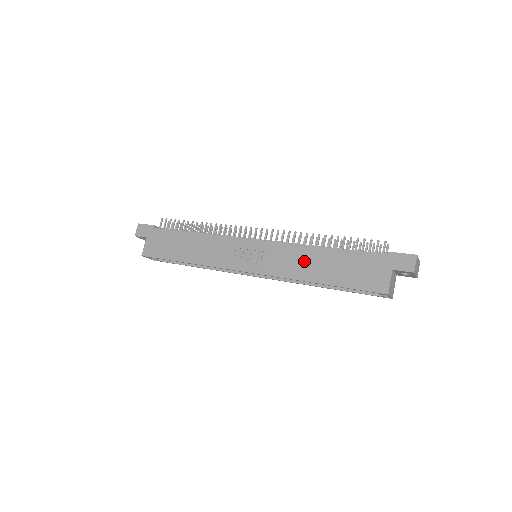
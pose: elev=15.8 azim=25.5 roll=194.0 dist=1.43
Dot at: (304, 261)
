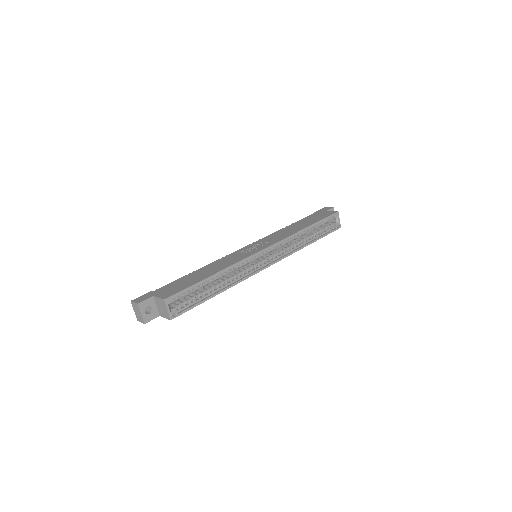
Dot at: (287, 231)
